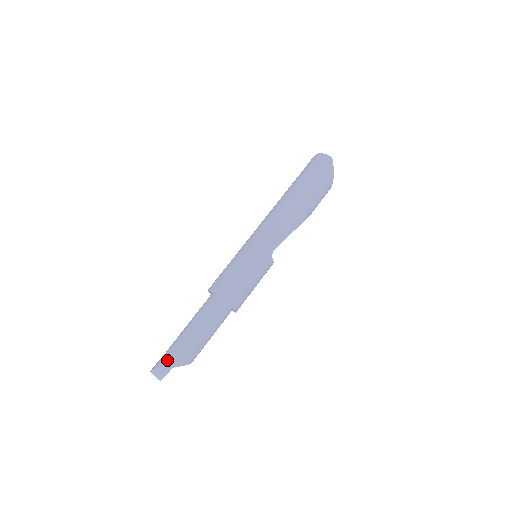
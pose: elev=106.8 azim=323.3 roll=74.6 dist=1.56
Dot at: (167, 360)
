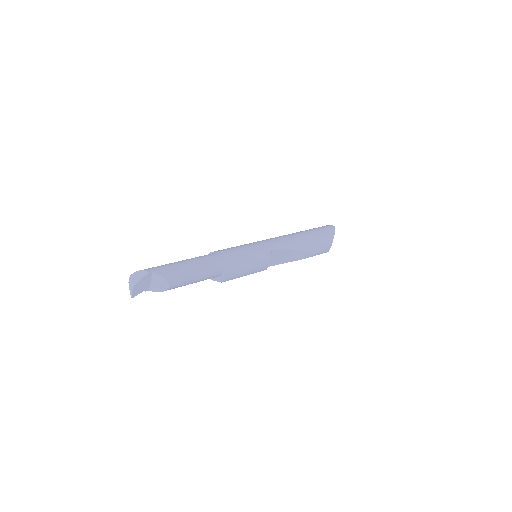
Dot at: (151, 268)
